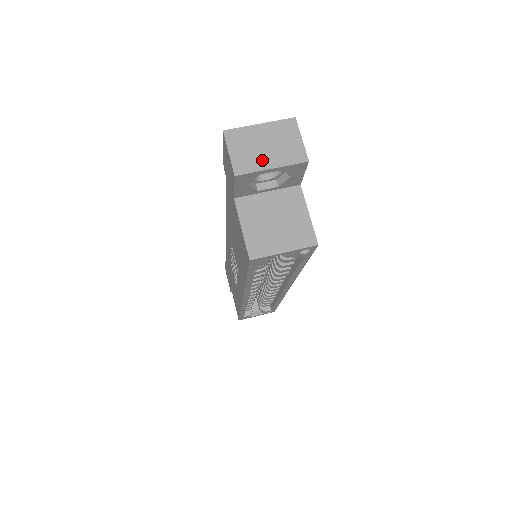
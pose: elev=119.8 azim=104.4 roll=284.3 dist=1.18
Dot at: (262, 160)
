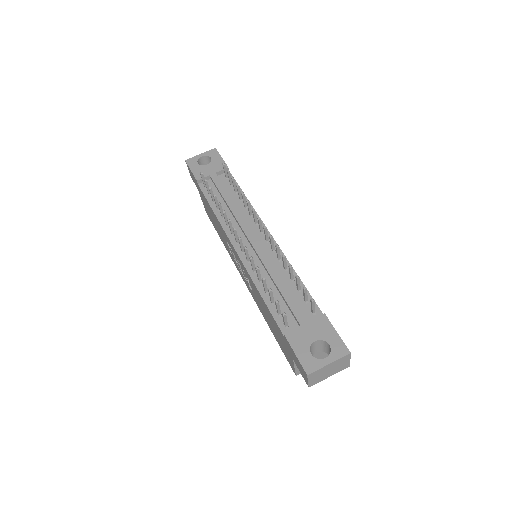
Dot at: (325, 376)
